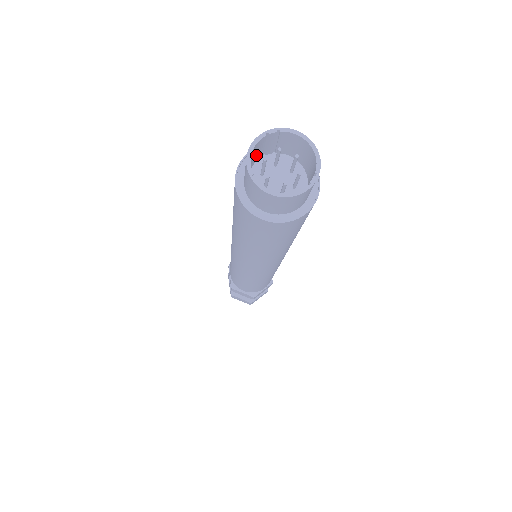
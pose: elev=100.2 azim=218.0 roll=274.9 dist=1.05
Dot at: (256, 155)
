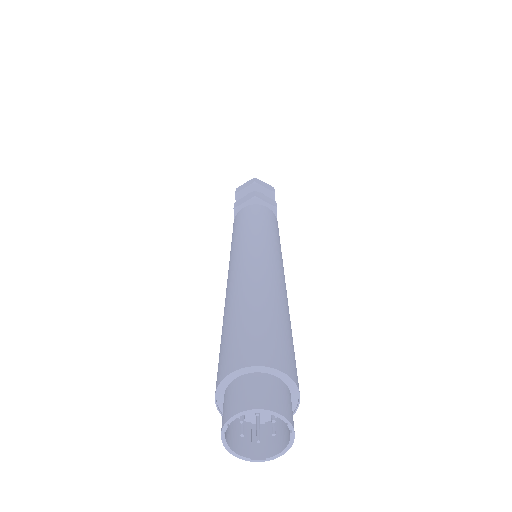
Dot at: occluded
